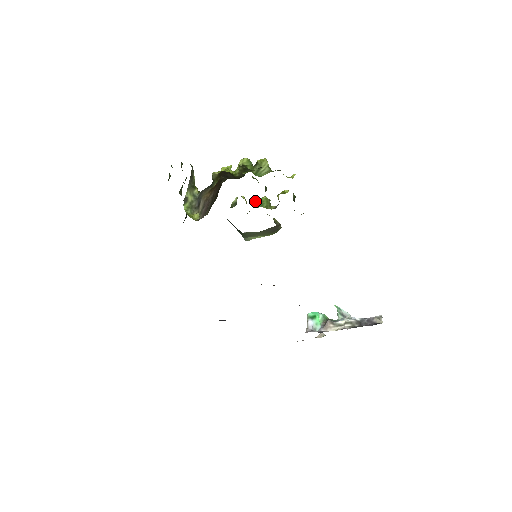
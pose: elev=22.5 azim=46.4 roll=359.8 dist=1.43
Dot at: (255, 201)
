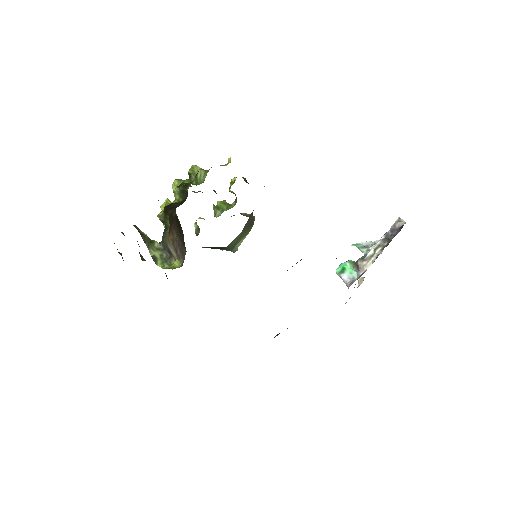
Dot at: (214, 211)
